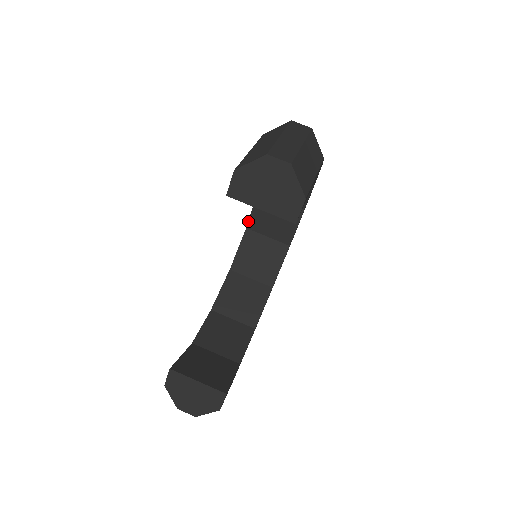
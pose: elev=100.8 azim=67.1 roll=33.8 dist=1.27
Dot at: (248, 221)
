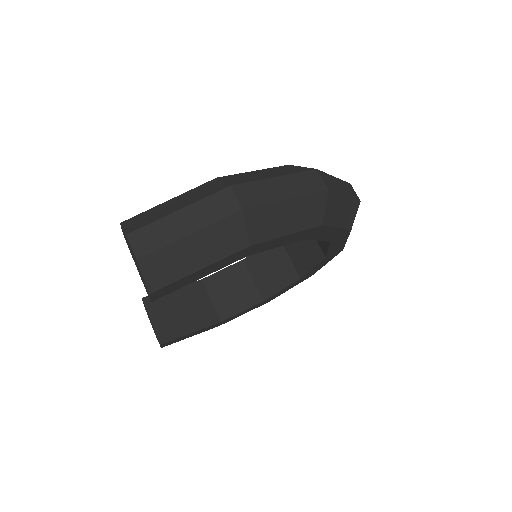
Dot at: occluded
